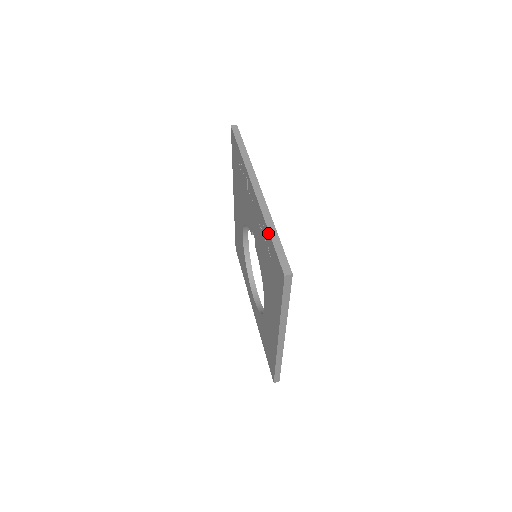
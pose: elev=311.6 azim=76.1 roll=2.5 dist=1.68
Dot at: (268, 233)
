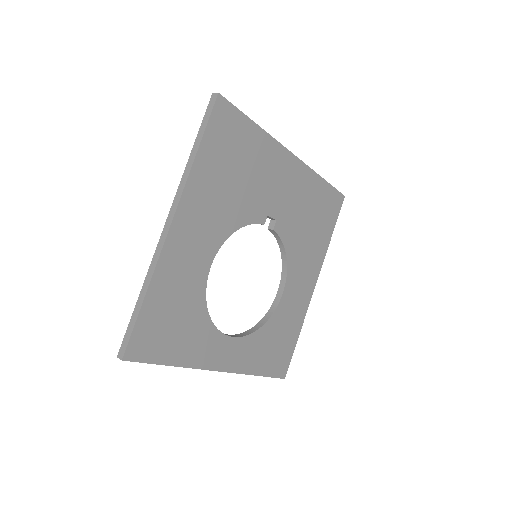
Dot at: occluded
